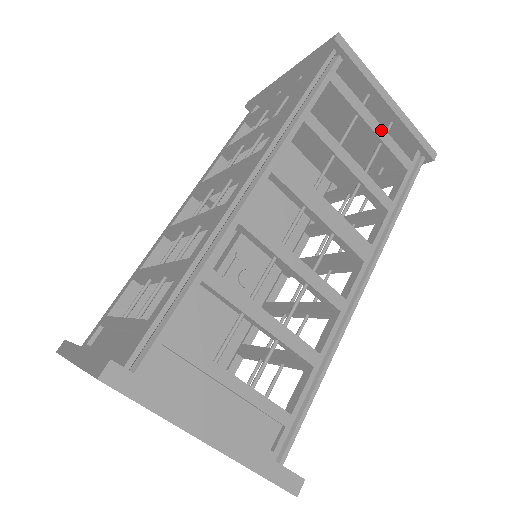
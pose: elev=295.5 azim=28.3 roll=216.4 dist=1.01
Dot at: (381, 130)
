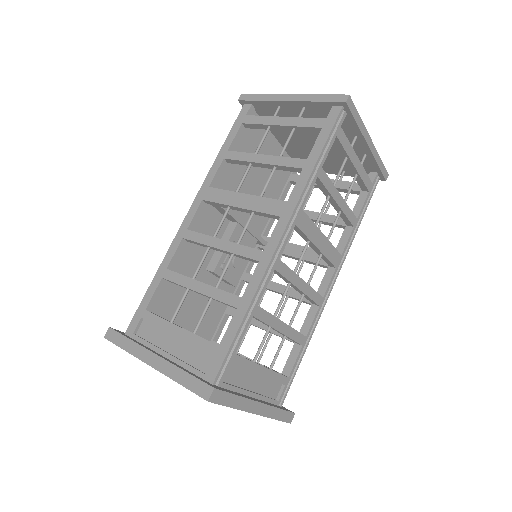
Dot at: (360, 165)
